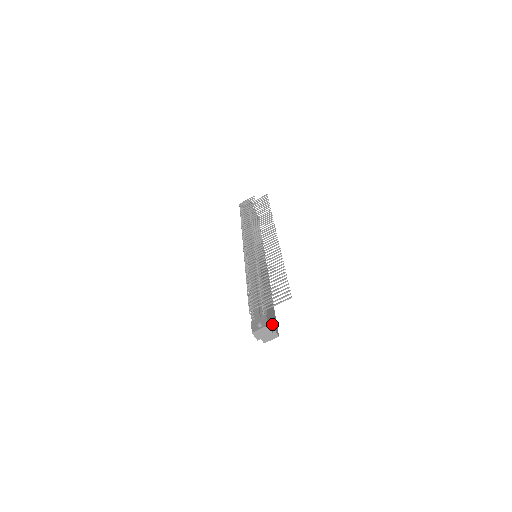
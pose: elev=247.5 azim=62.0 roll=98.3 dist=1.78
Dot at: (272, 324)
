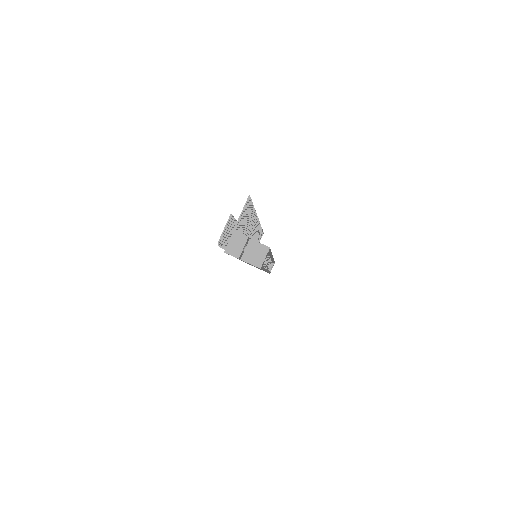
Dot at: (252, 240)
